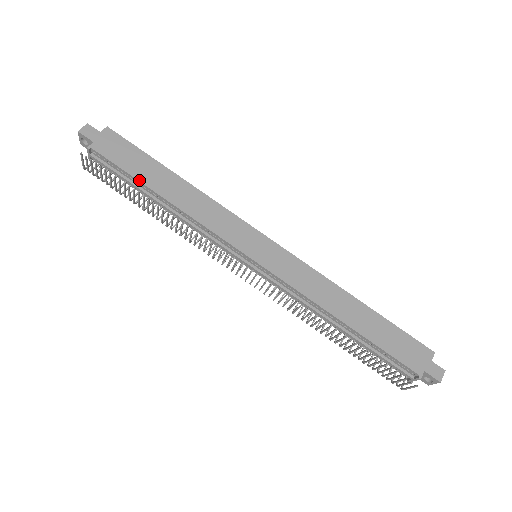
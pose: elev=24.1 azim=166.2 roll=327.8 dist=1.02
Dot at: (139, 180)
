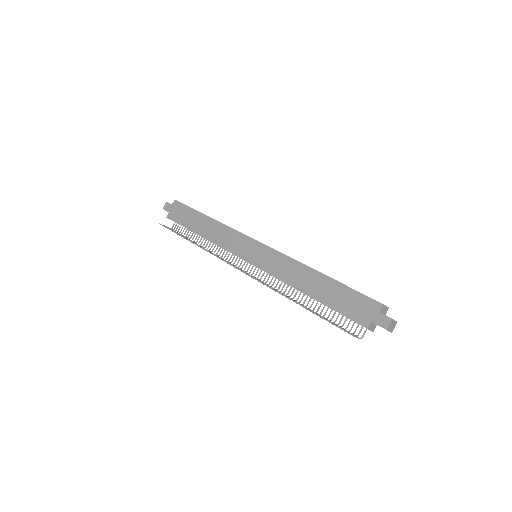
Dot at: occluded
